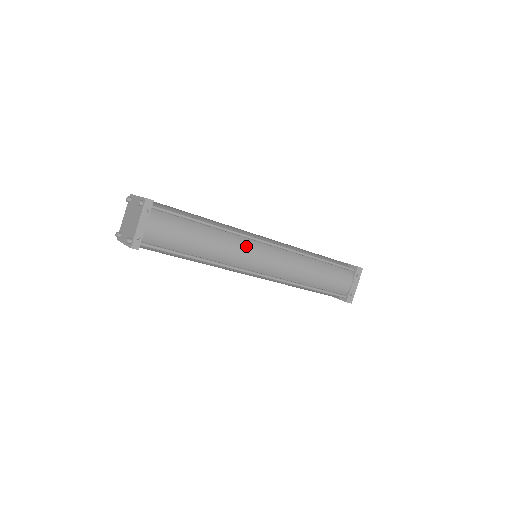
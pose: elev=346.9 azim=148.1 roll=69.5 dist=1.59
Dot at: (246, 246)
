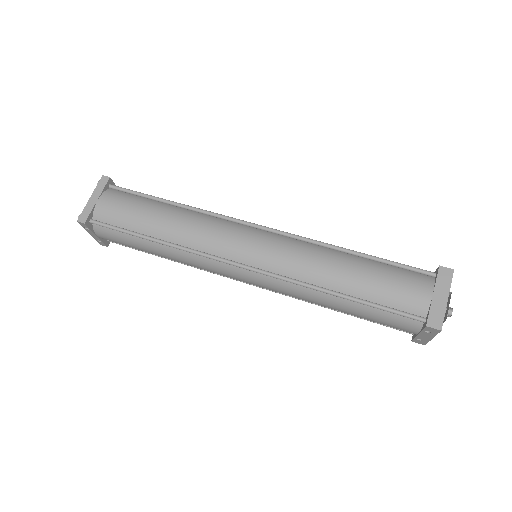
Dot at: (211, 265)
